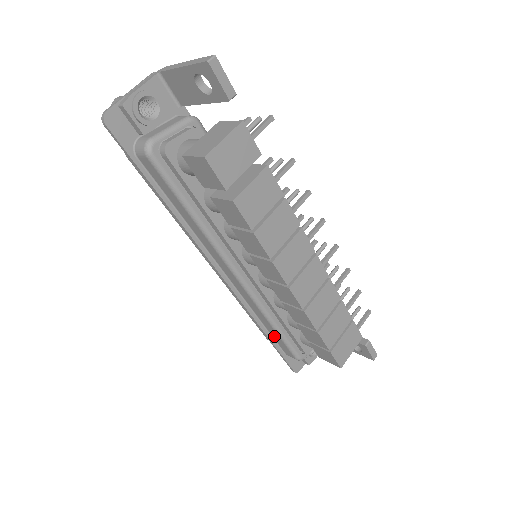
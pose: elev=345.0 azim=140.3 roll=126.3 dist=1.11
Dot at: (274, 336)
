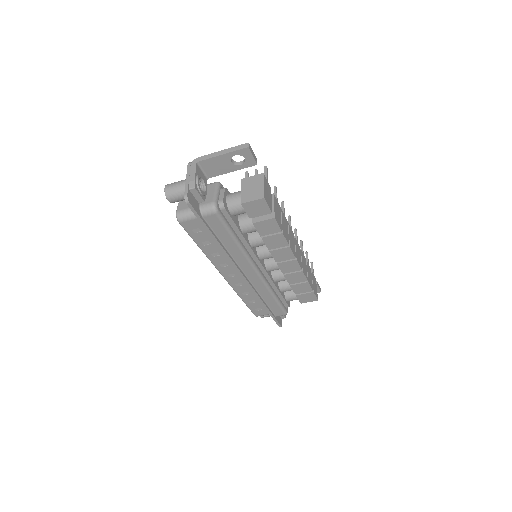
Dot at: (271, 306)
